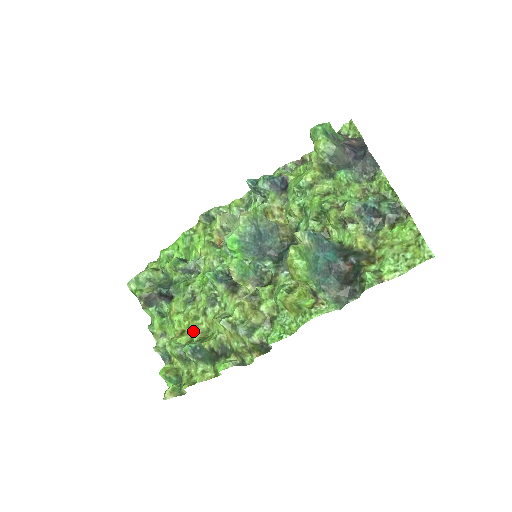
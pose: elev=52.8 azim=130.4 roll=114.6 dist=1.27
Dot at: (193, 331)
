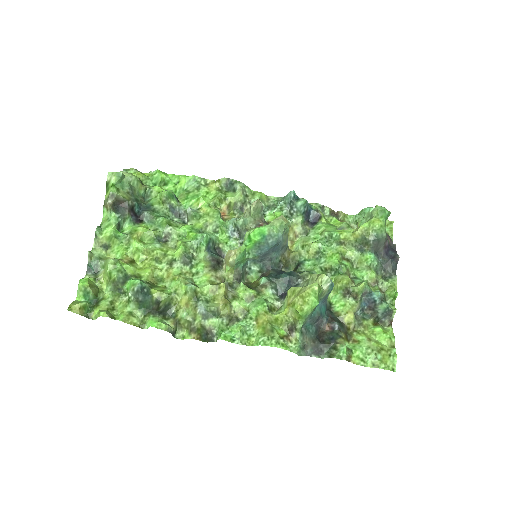
Dot at: (146, 269)
